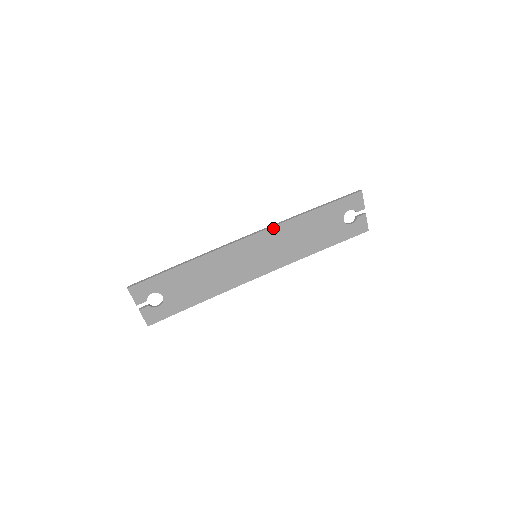
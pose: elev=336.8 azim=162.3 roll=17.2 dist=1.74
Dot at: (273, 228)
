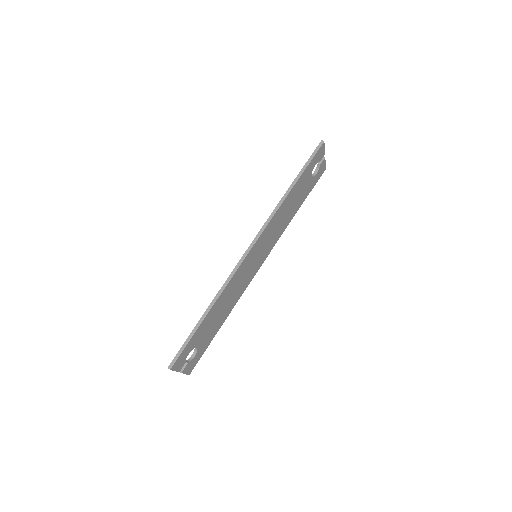
Dot at: (267, 226)
